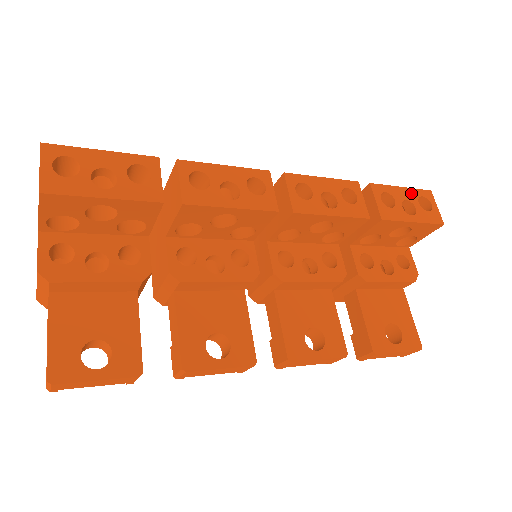
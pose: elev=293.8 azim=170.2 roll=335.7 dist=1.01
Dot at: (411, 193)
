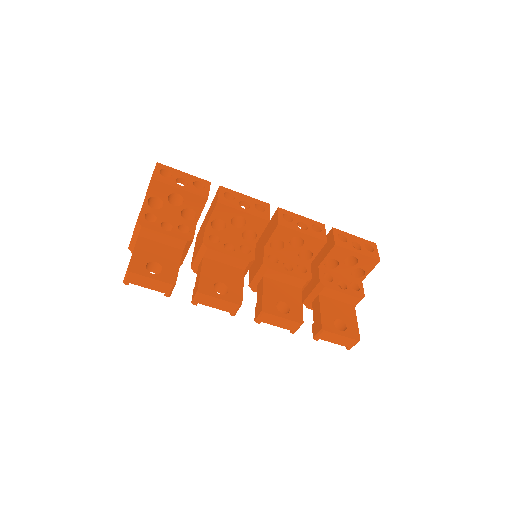
Dot at: (360, 240)
